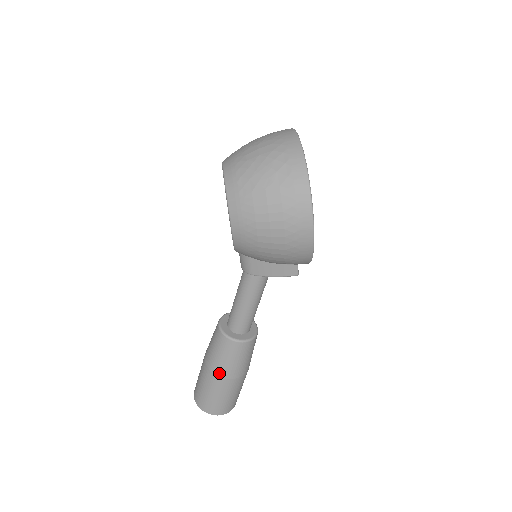
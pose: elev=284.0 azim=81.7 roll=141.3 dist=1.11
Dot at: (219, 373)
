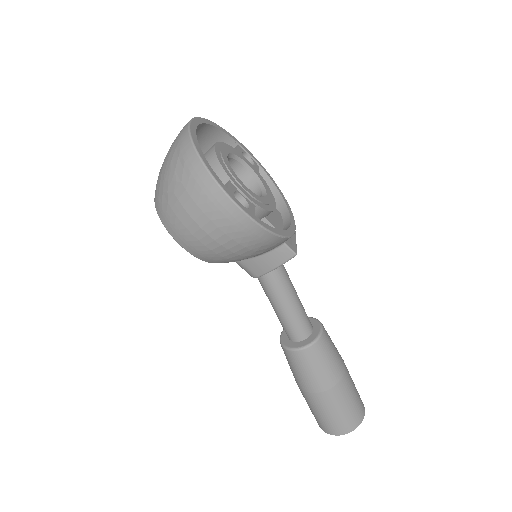
Dot at: (309, 389)
